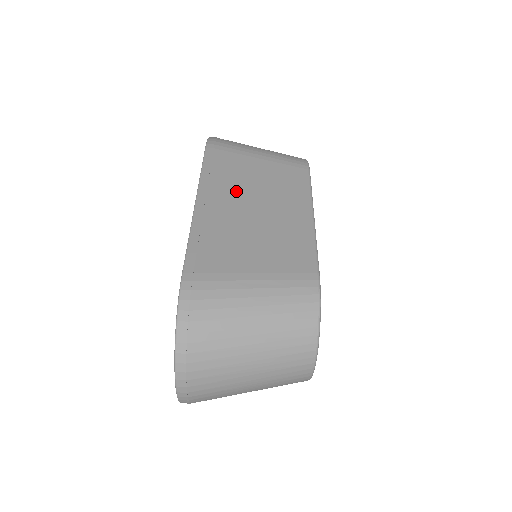
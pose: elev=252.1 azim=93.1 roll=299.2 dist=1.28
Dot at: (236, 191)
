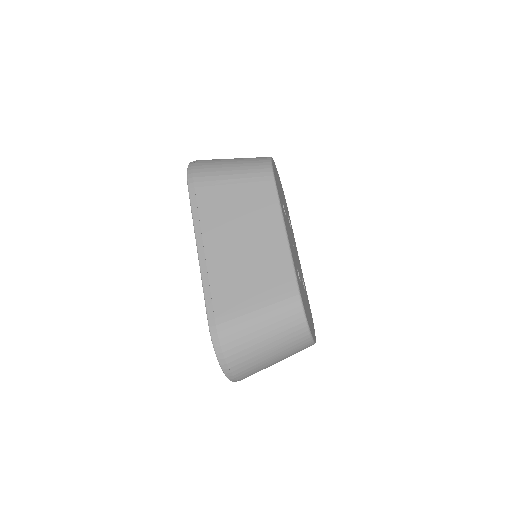
Dot at: (223, 230)
